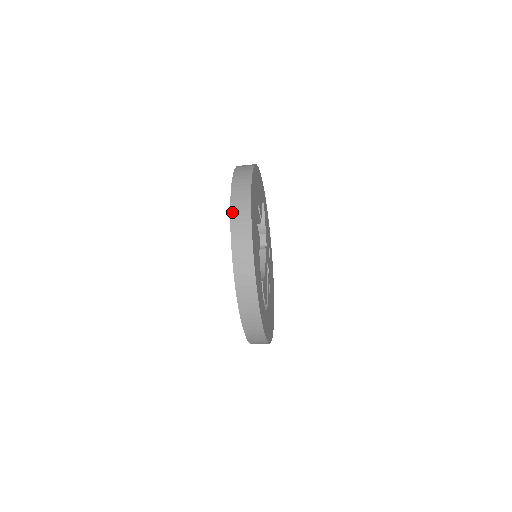
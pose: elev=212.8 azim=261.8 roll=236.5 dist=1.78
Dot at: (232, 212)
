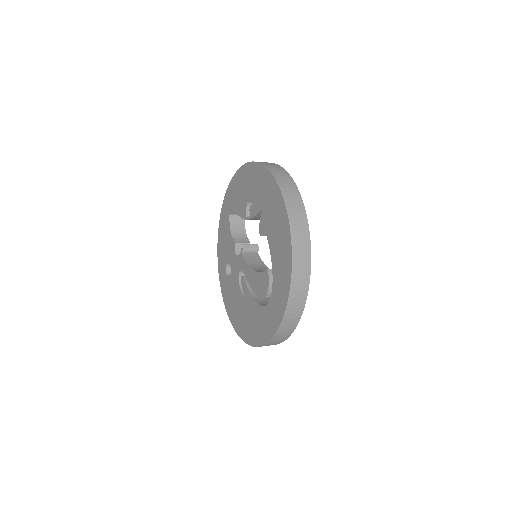
Dot at: (279, 184)
